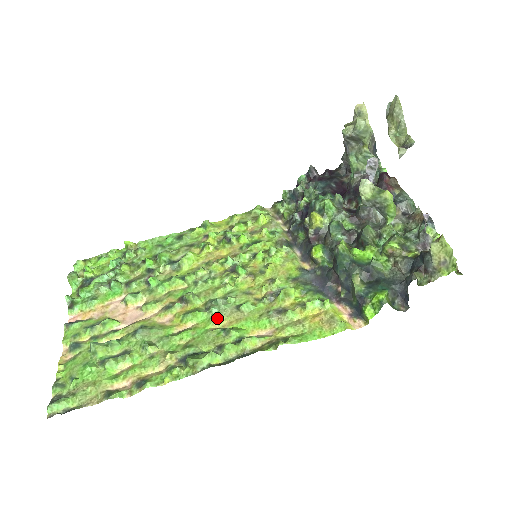
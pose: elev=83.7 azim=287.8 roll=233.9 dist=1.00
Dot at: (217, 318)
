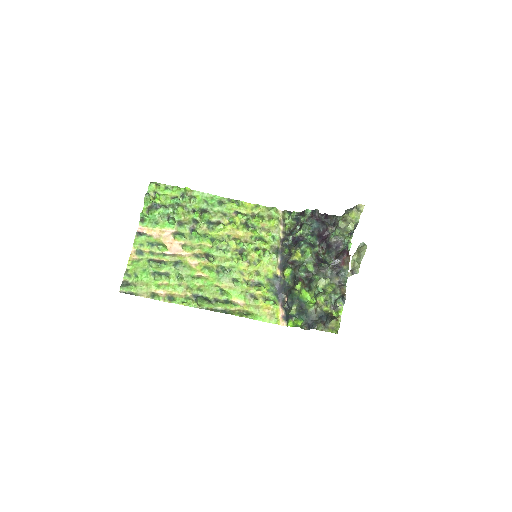
Dot at: (220, 281)
